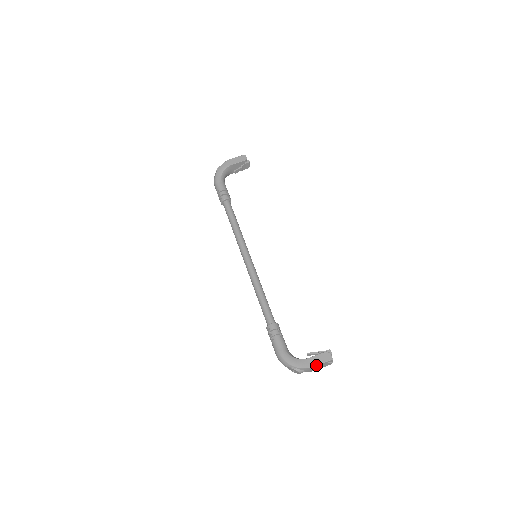
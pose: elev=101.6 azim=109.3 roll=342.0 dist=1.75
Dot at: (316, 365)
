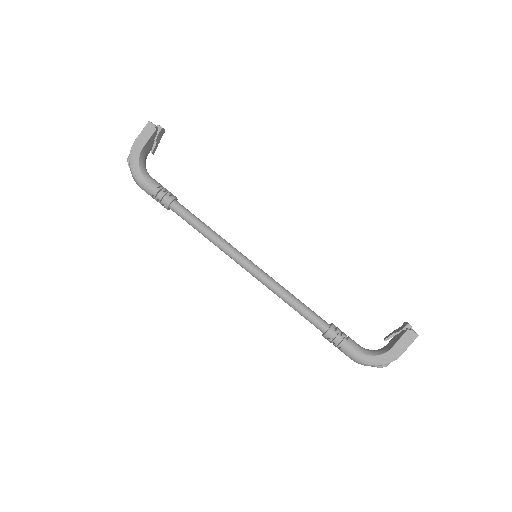
Dot at: occluded
